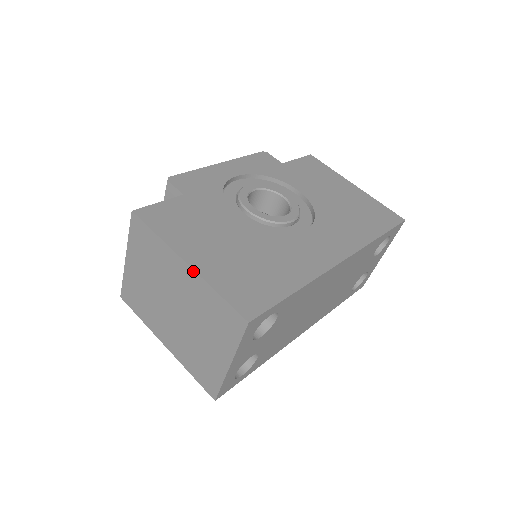
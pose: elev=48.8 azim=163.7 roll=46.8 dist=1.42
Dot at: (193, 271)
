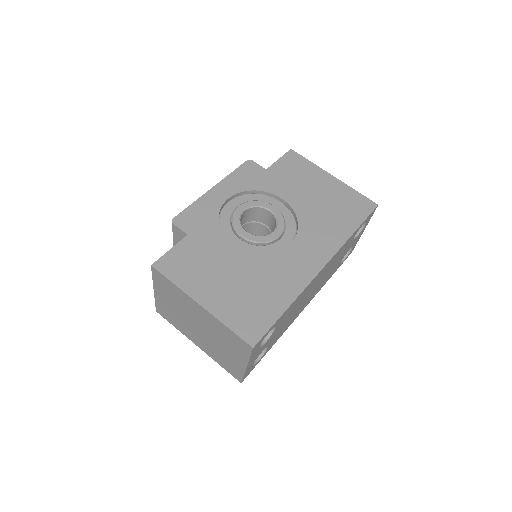
Dot at: (207, 311)
